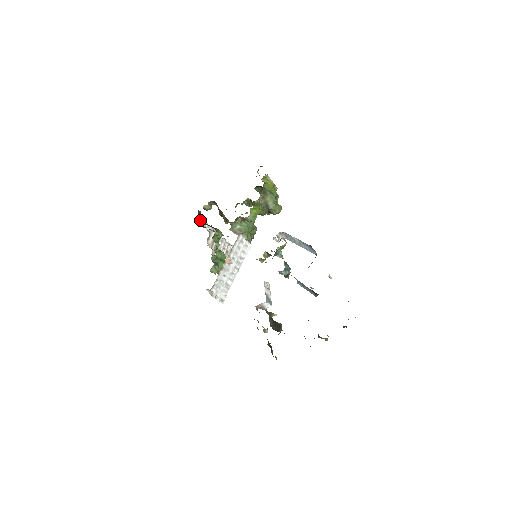
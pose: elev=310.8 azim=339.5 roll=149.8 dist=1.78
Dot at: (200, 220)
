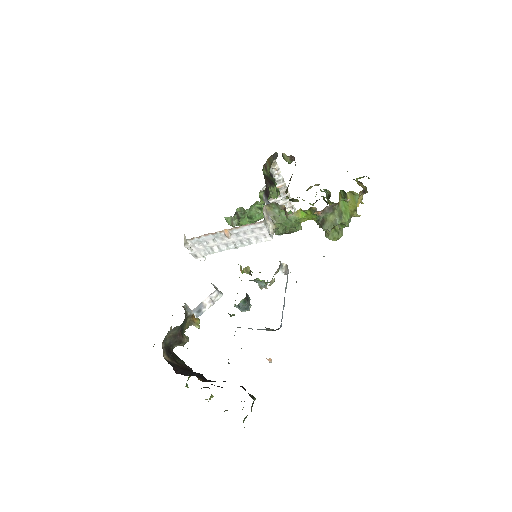
Dot at: (273, 162)
